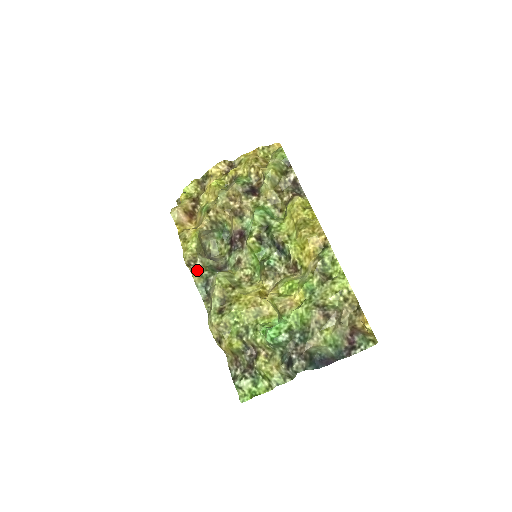
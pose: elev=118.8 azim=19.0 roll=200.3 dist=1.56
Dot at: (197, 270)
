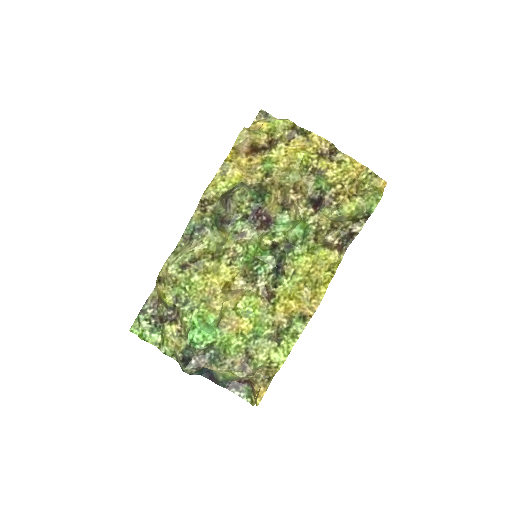
Dot at: (204, 210)
